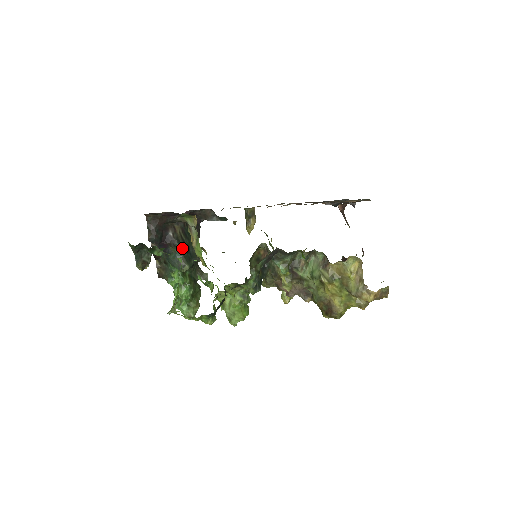
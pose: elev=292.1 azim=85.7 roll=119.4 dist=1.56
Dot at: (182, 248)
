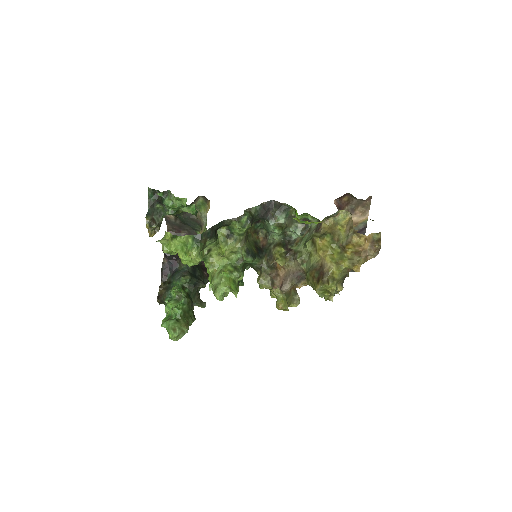
Dot at: occluded
